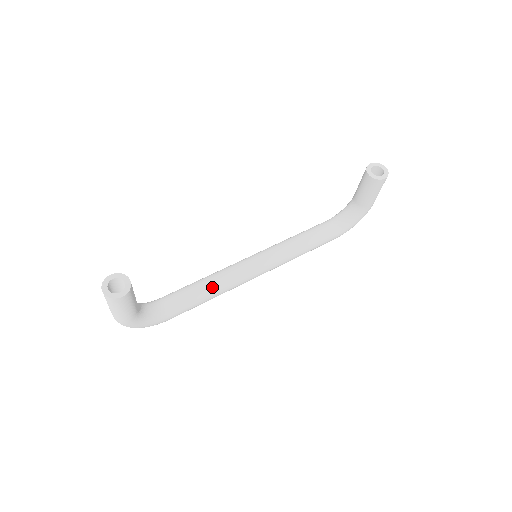
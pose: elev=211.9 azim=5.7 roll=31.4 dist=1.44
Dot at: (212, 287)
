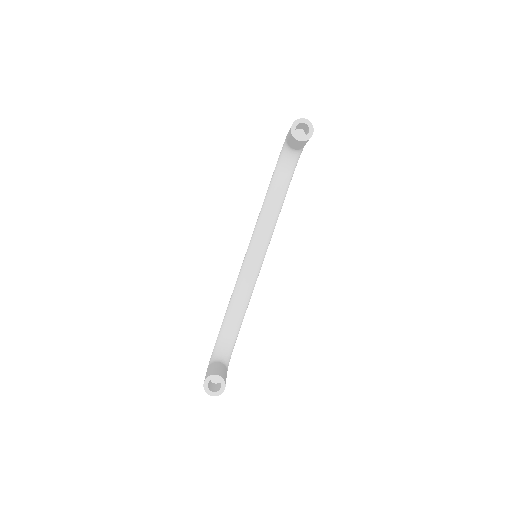
Dot at: (245, 299)
